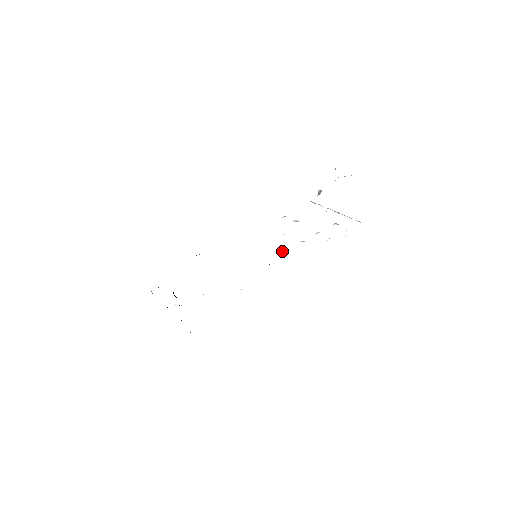
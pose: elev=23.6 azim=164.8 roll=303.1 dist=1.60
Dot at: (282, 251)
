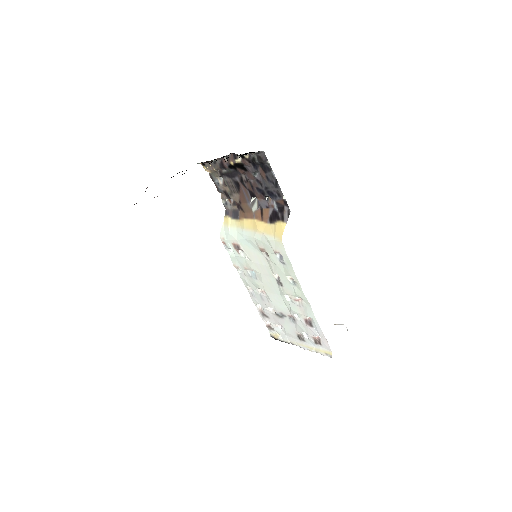
Dot at: occluded
